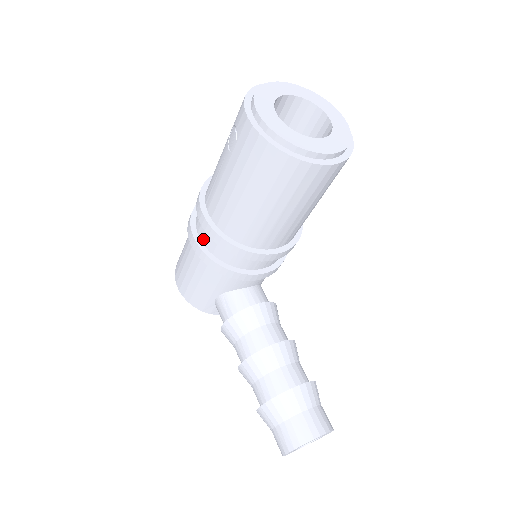
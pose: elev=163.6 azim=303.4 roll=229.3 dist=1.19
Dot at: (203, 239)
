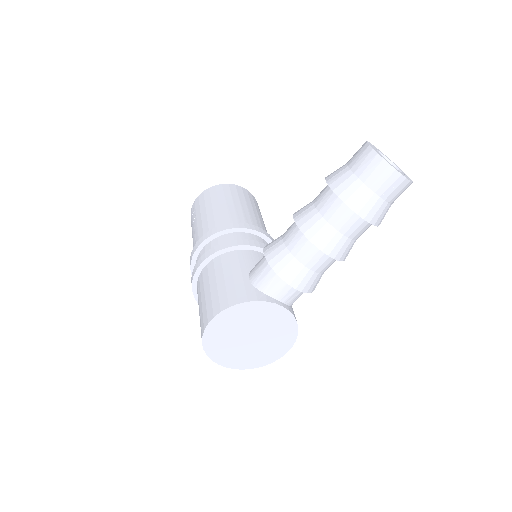
Dot at: occluded
